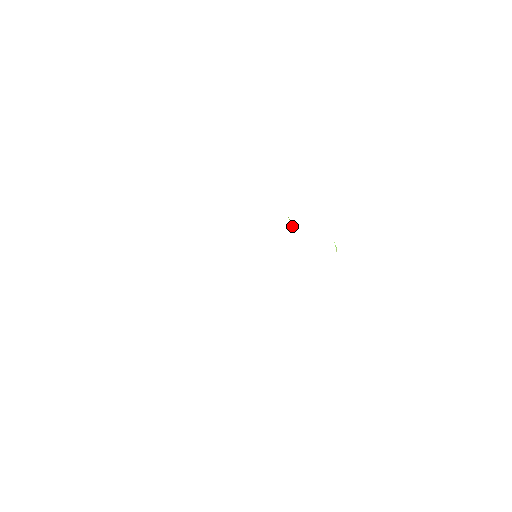
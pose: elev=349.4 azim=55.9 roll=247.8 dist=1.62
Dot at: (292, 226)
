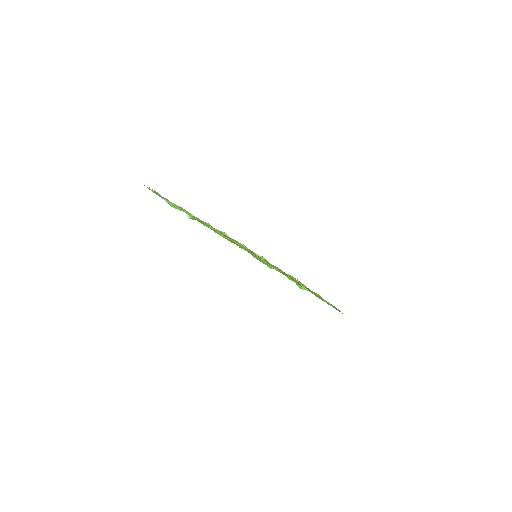
Dot at: occluded
